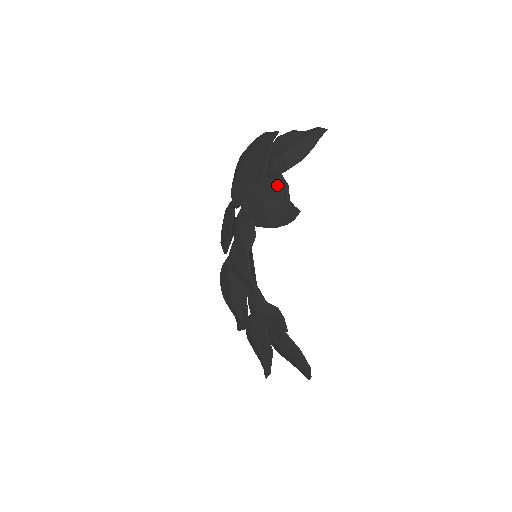
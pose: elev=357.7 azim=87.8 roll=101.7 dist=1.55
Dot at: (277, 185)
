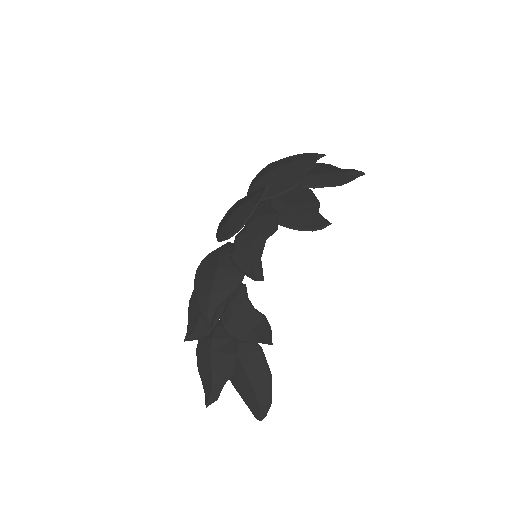
Dot at: (308, 197)
